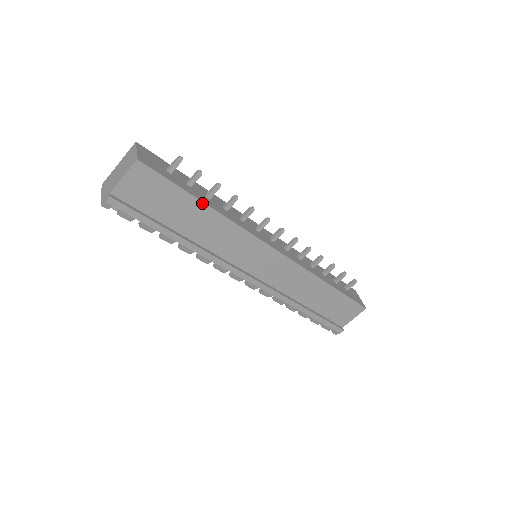
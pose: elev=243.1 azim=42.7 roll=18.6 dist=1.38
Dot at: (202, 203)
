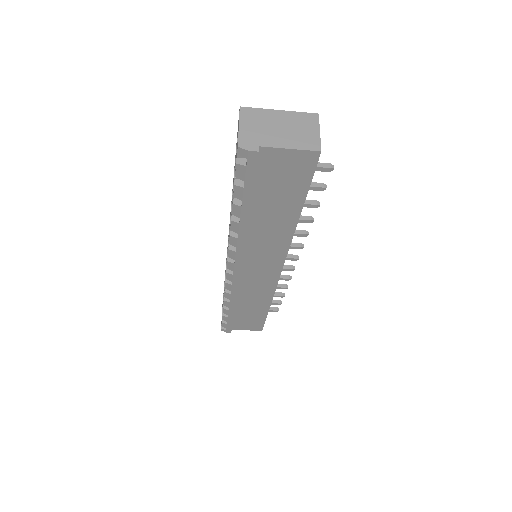
Dot at: (299, 214)
